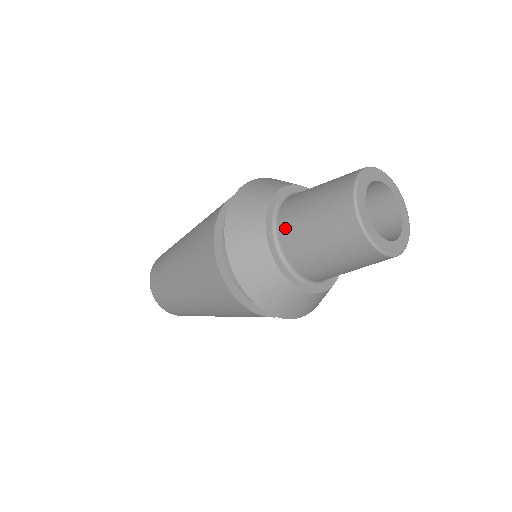
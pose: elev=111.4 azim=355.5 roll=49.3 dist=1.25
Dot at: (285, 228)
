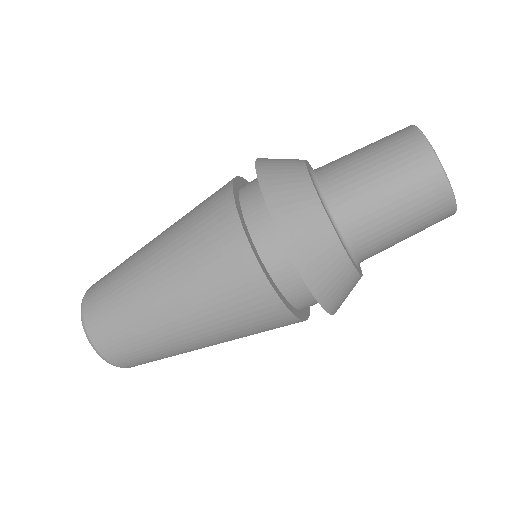
Dot at: (348, 214)
